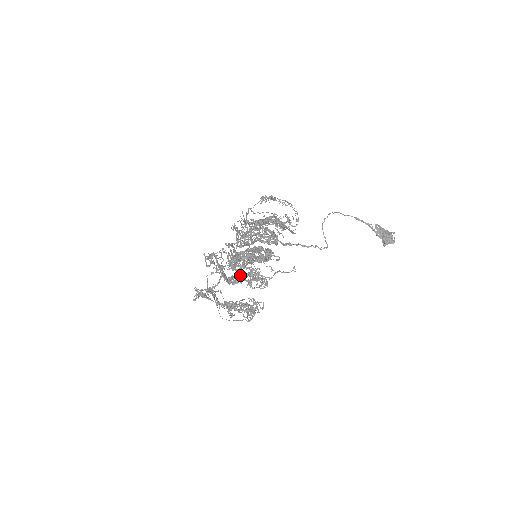
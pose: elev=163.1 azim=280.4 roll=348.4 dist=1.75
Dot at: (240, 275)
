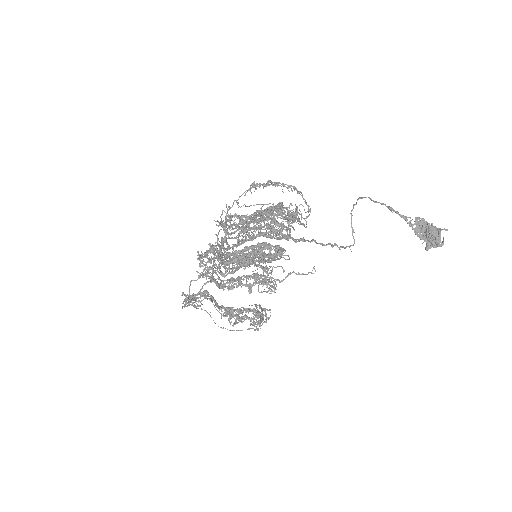
Dot at: (239, 278)
